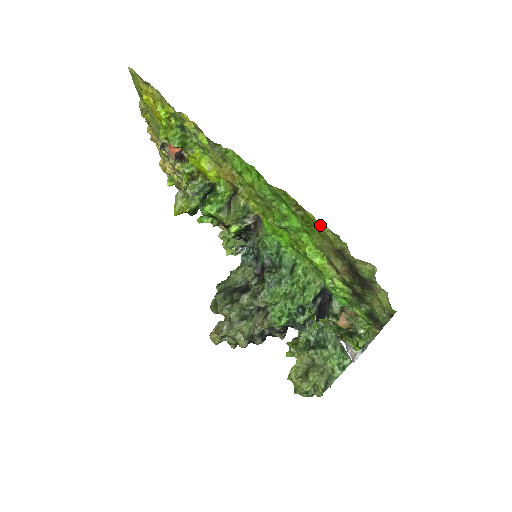
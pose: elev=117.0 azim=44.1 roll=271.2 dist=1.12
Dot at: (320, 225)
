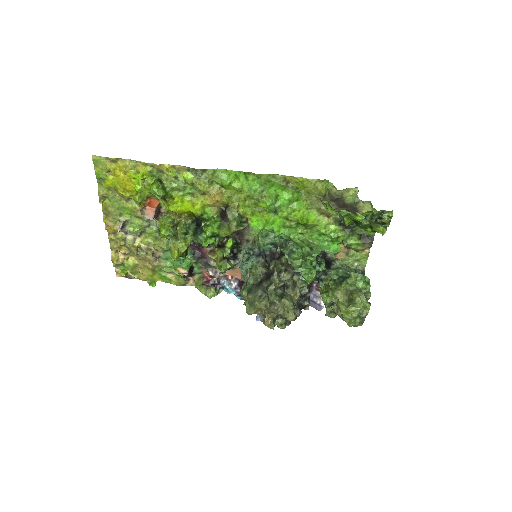
Dot at: (310, 180)
